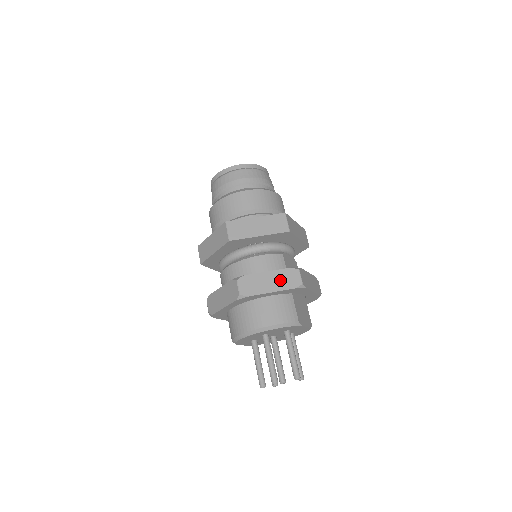
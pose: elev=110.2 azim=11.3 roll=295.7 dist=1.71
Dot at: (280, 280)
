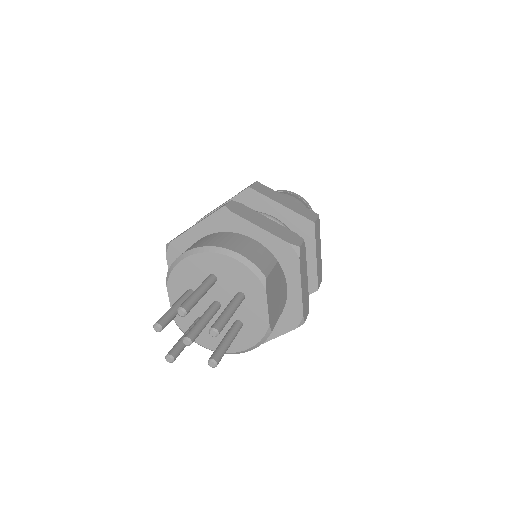
Dot at: (277, 229)
